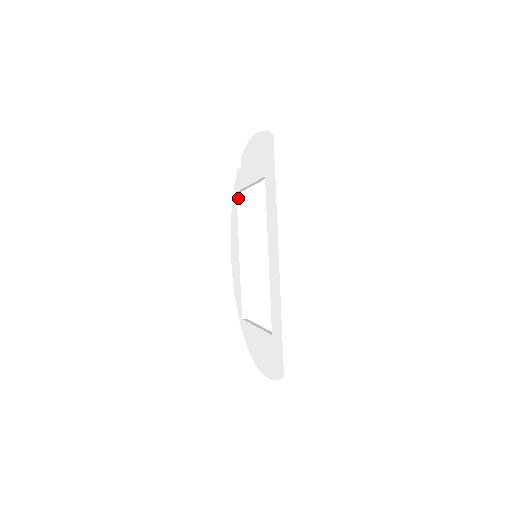
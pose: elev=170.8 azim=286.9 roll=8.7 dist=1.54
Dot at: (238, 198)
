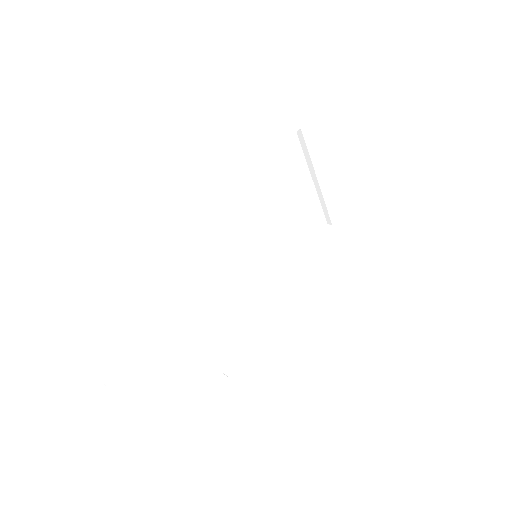
Dot at: (325, 232)
